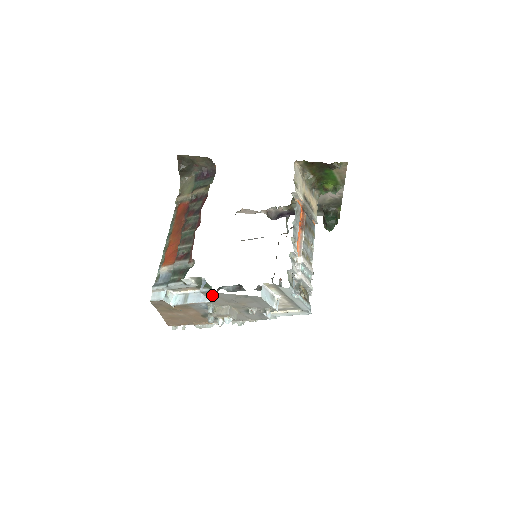
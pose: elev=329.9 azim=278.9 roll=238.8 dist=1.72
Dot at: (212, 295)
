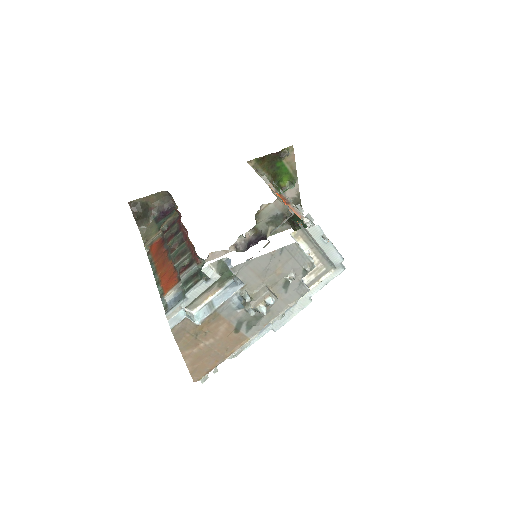
Dot at: (244, 269)
